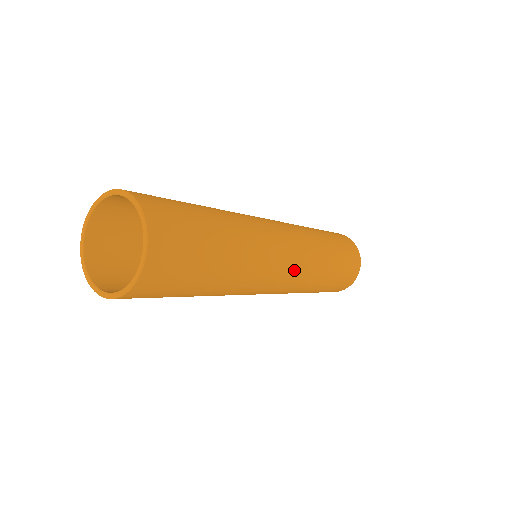
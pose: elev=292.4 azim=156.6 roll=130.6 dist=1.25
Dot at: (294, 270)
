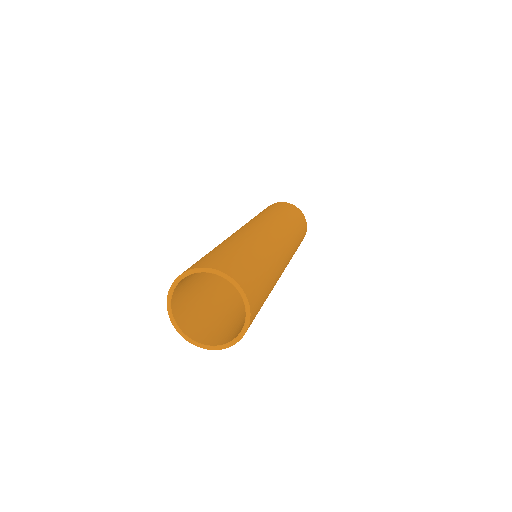
Dot at: occluded
